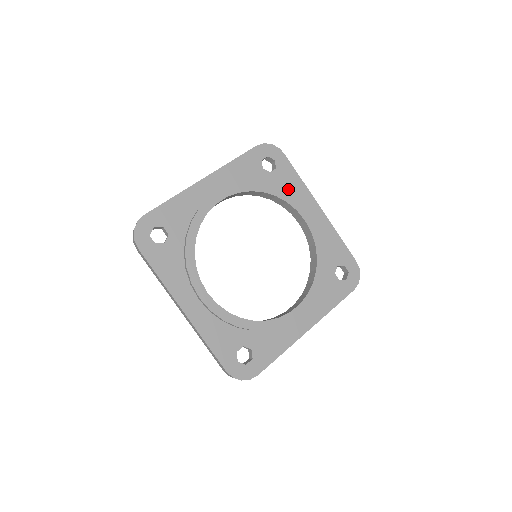
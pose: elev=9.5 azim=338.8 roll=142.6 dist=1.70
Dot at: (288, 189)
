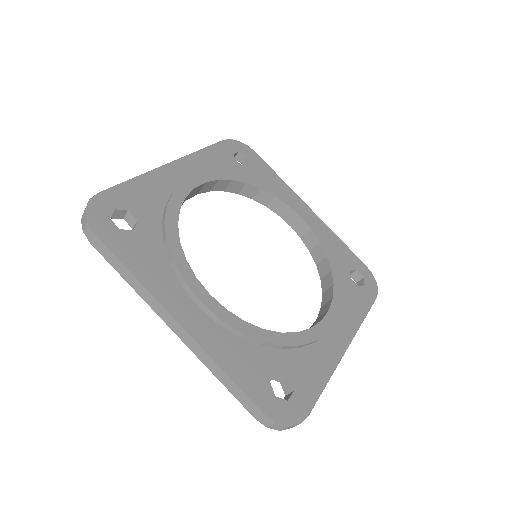
Dot at: occluded
